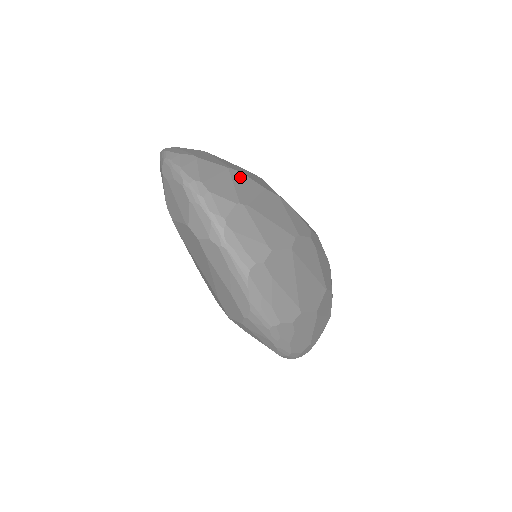
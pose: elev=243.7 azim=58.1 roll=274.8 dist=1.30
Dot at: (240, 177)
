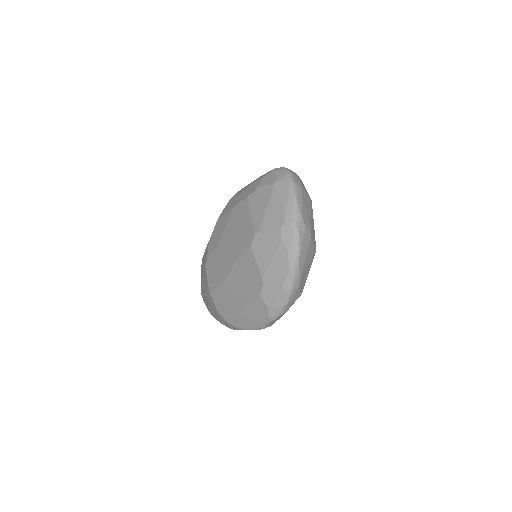
Dot at: occluded
